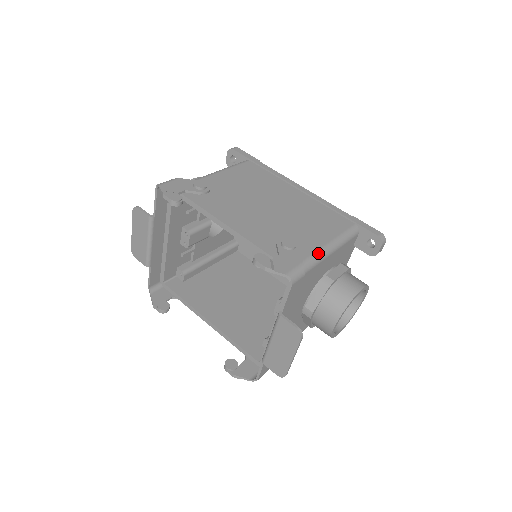
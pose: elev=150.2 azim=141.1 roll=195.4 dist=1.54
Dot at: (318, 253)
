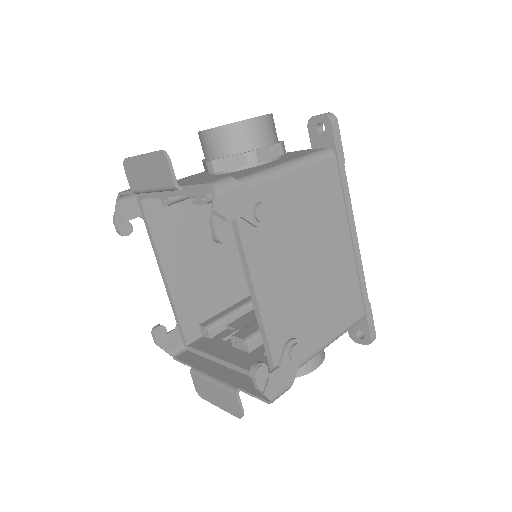
Dot at: (312, 356)
